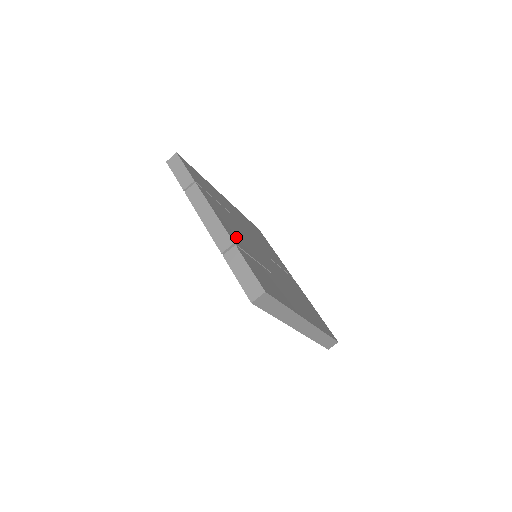
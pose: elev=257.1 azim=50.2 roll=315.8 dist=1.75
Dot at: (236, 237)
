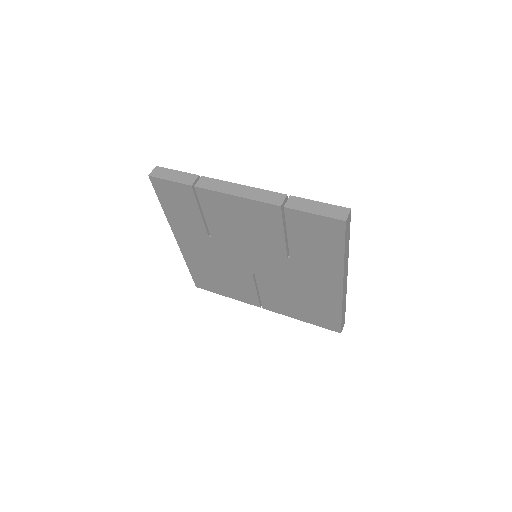
Dot at: occluded
